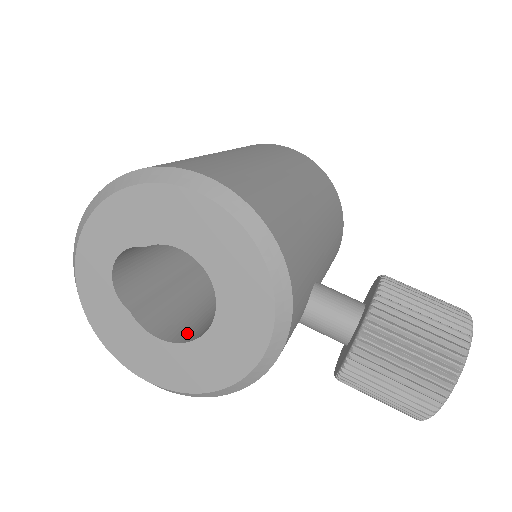
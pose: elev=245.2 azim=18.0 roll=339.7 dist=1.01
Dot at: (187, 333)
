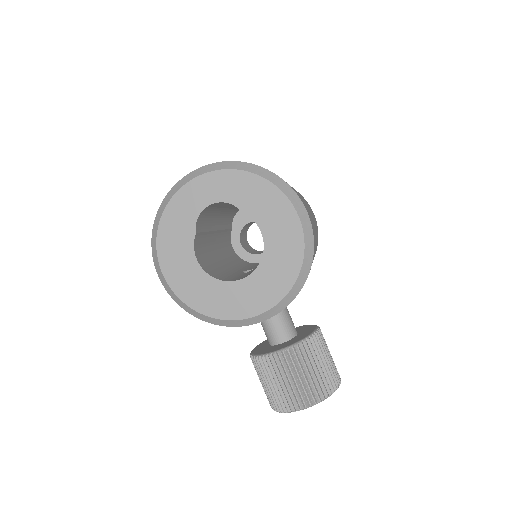
Dot at: (210, 270)
